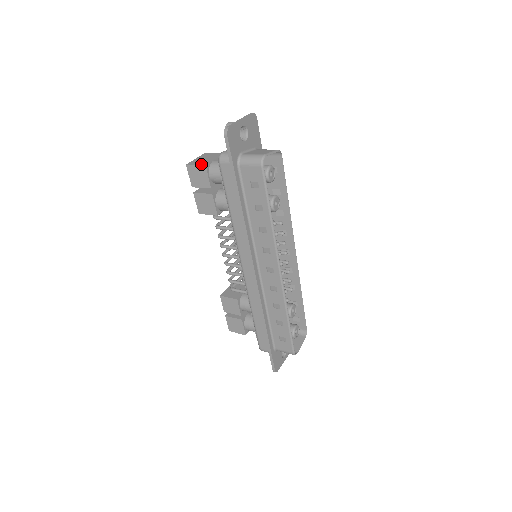
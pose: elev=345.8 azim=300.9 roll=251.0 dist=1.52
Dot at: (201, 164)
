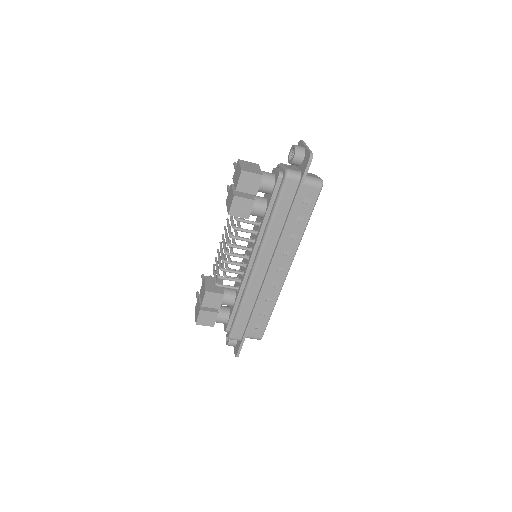
Dot at: (257, 173)
